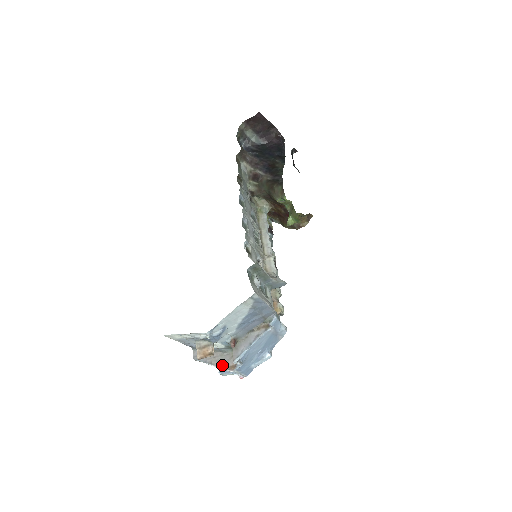
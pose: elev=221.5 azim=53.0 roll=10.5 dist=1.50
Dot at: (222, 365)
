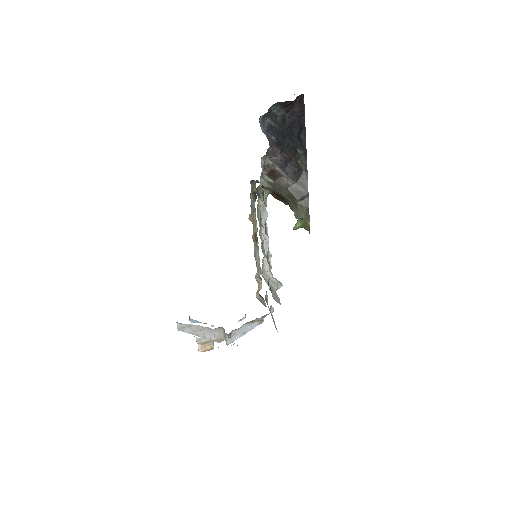
Dot at: (209, 338)
